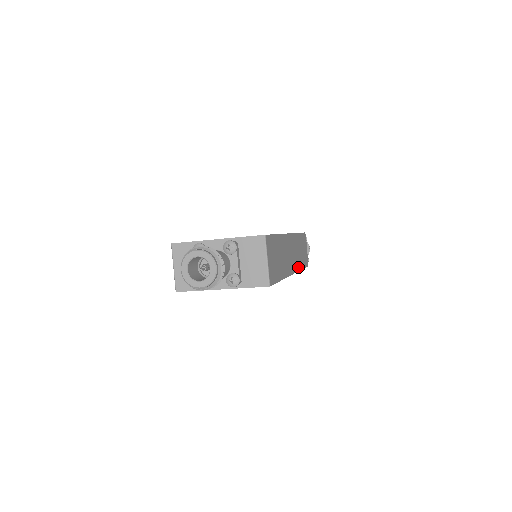
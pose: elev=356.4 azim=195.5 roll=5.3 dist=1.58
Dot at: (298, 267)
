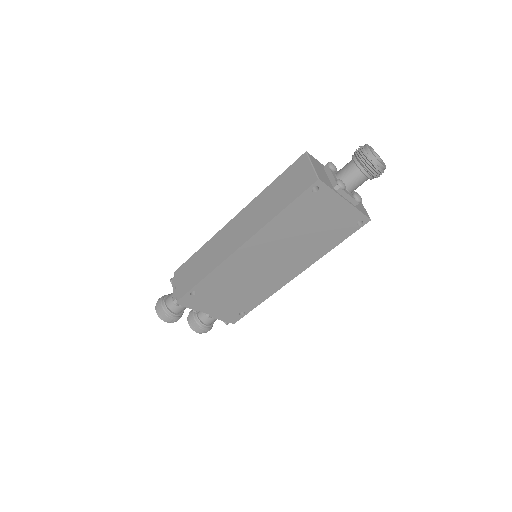
Dot at: occluded
